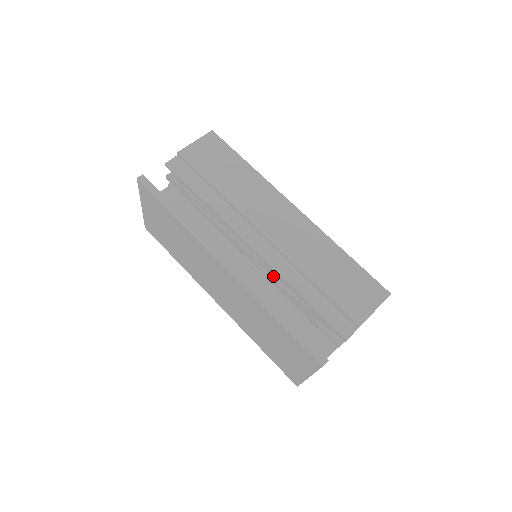
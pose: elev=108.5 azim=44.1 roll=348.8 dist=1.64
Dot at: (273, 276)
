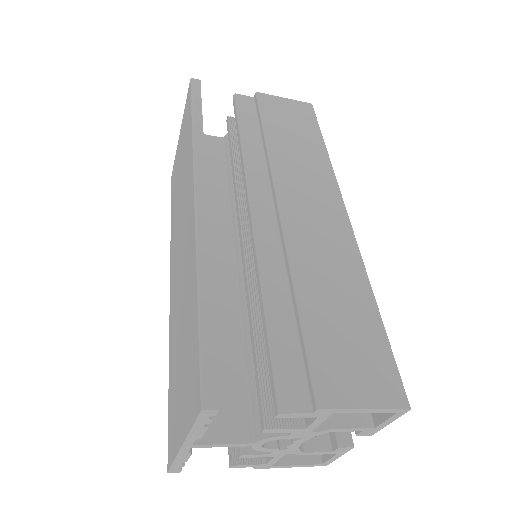
Dot at: (252, 272)
